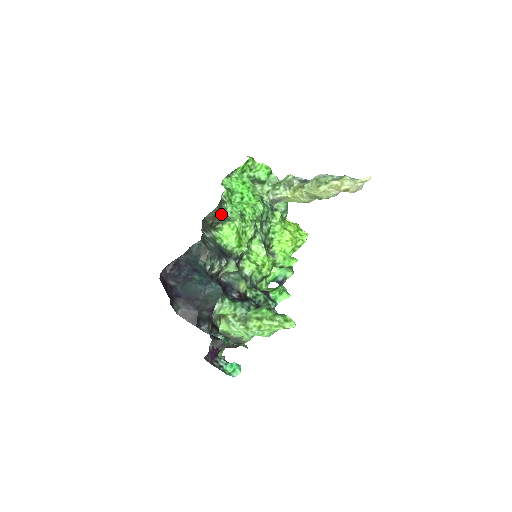
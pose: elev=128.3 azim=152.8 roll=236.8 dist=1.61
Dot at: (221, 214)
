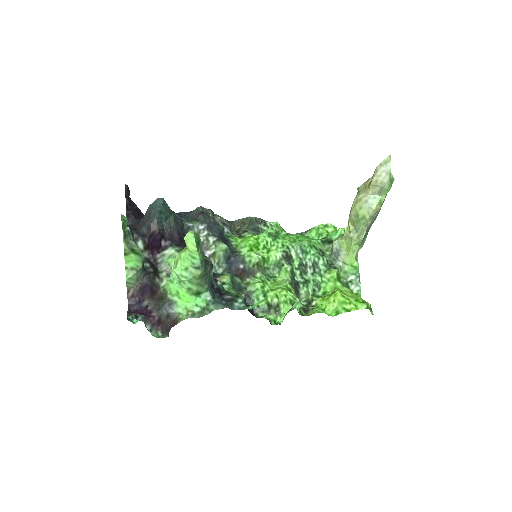
Dot at: (252, 226)
